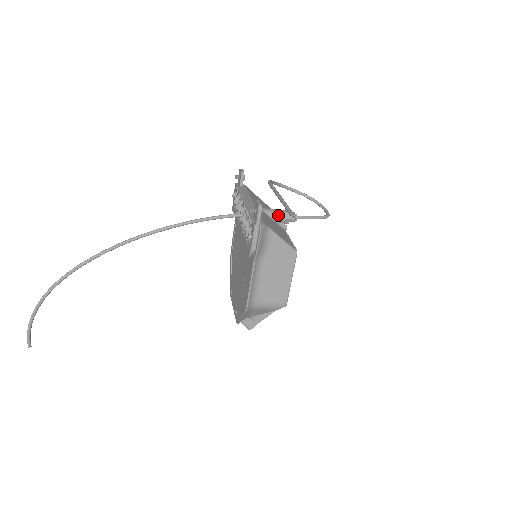
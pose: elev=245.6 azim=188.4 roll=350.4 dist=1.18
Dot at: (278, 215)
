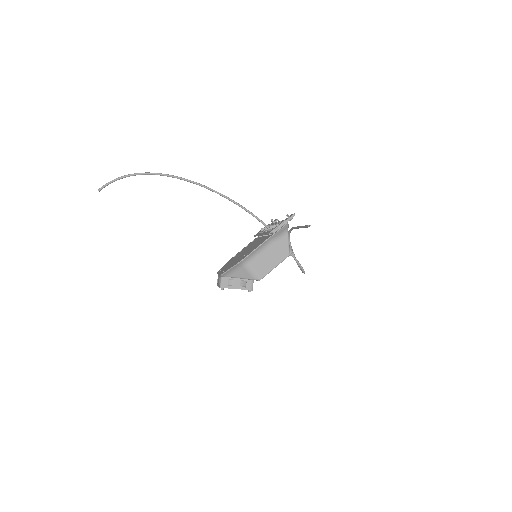
Dot at: occluded
